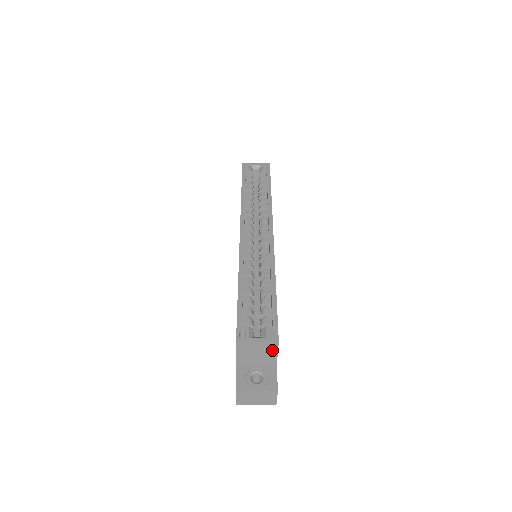
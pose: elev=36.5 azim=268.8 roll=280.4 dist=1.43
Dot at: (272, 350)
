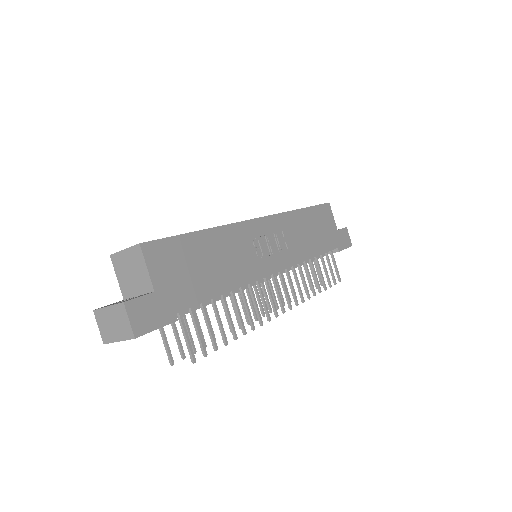
Dot at: (140, 261)
